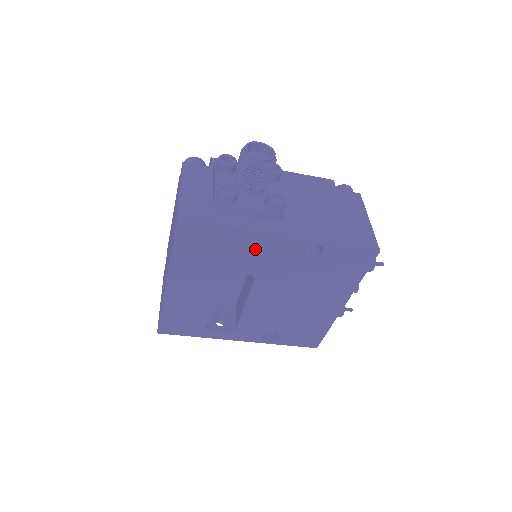
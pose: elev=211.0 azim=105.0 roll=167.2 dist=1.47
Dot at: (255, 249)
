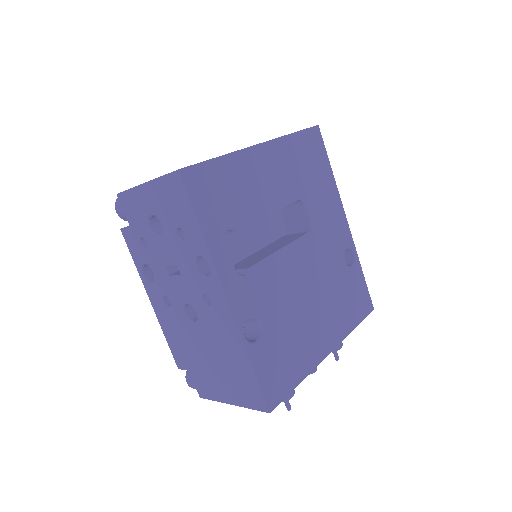
Dot at: (330, 207)
